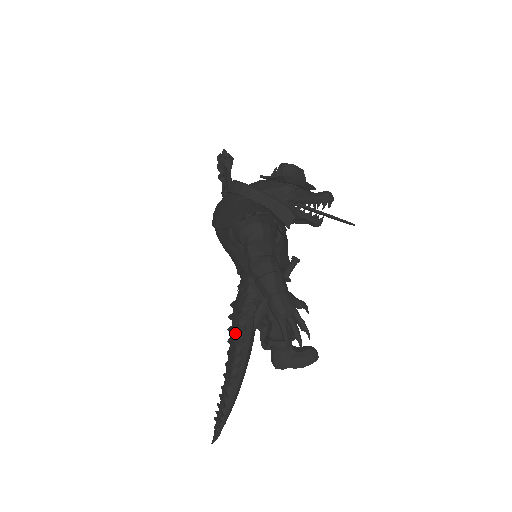
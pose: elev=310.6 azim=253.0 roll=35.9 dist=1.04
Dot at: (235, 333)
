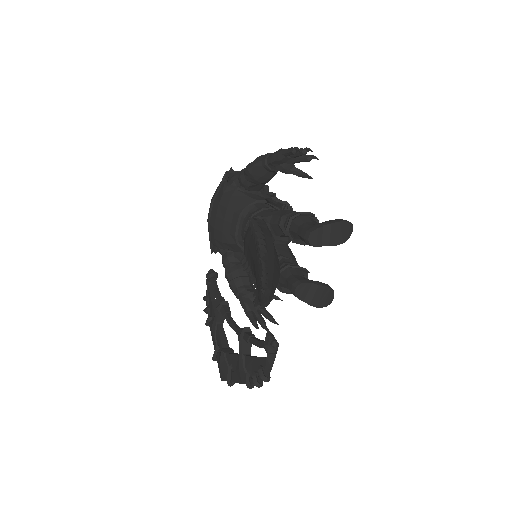
Dot at: (251, 235)
